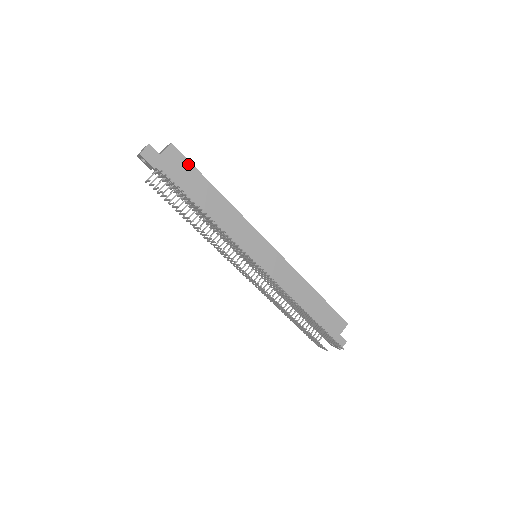
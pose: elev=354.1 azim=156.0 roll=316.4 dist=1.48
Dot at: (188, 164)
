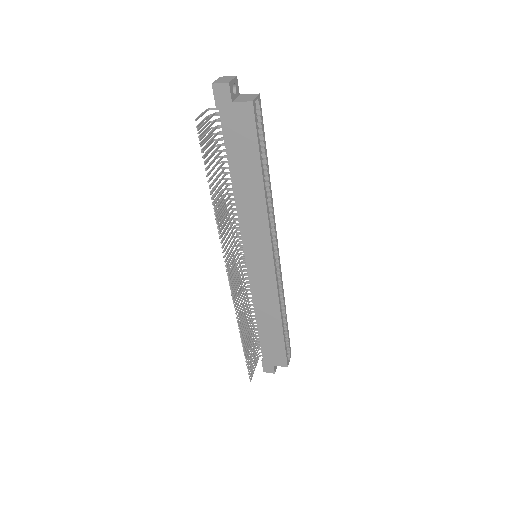
Dot at: (253, 134)
